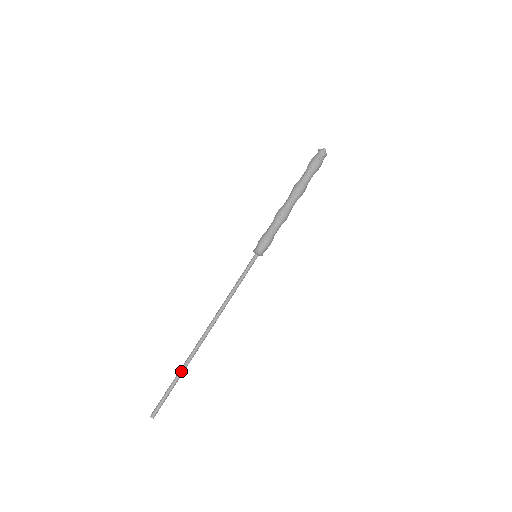
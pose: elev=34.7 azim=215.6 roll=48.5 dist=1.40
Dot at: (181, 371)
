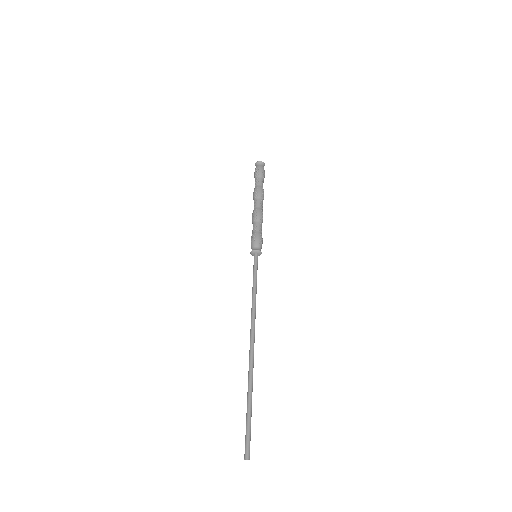
Dot at: (252, 391)
